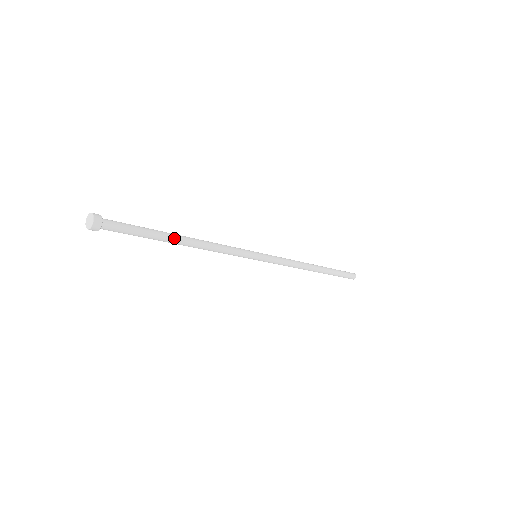
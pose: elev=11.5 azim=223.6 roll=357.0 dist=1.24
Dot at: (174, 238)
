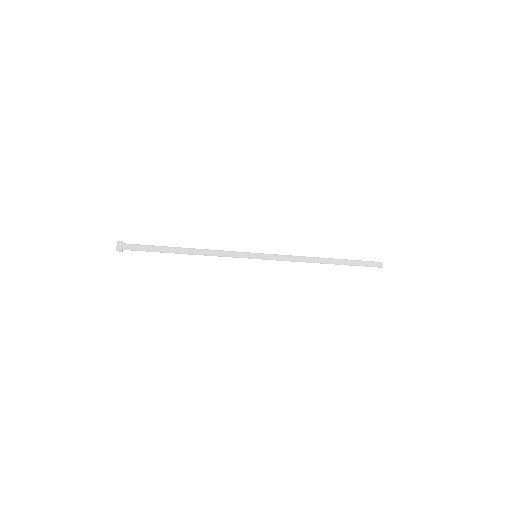
Dot at: (177, 251)
